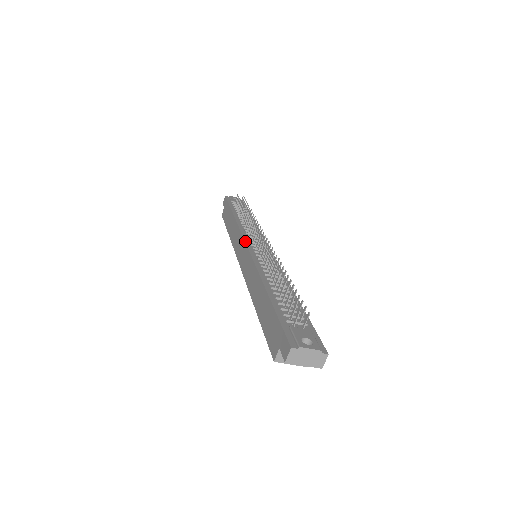
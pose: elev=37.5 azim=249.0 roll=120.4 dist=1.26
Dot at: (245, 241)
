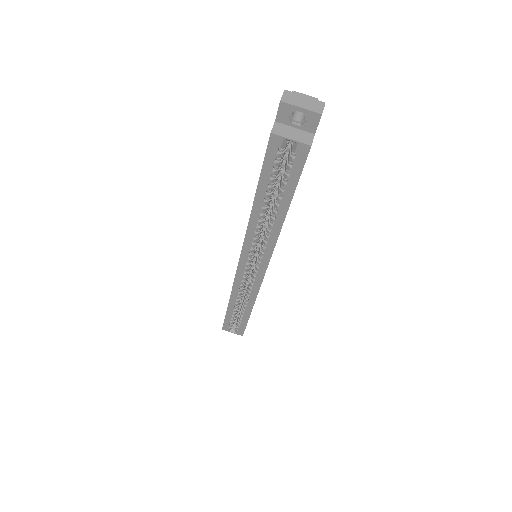
Dot at: occluded
